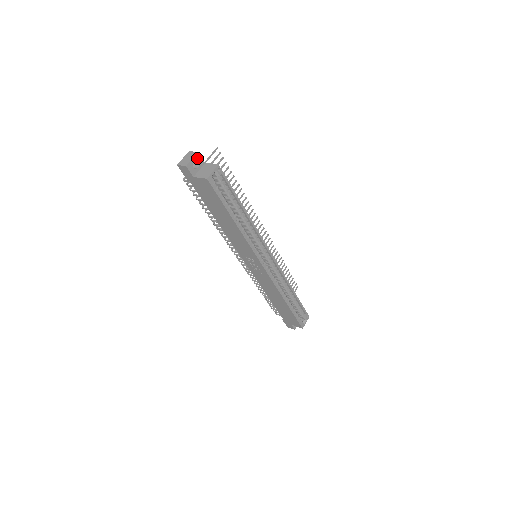
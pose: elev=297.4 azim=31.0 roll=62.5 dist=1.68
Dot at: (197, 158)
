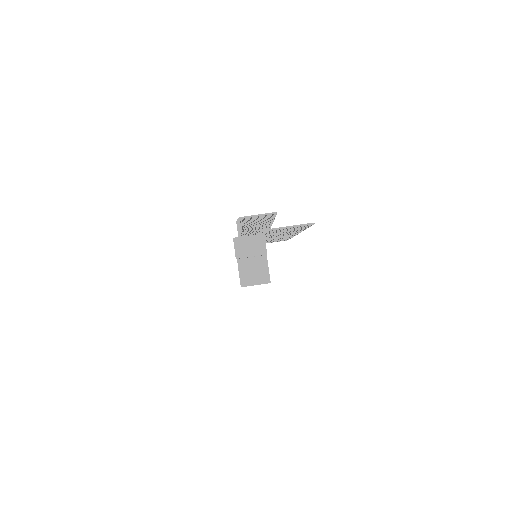
Dot at: (260, 255)
